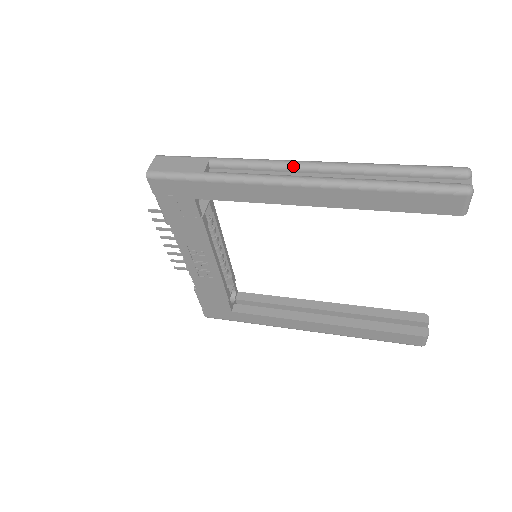
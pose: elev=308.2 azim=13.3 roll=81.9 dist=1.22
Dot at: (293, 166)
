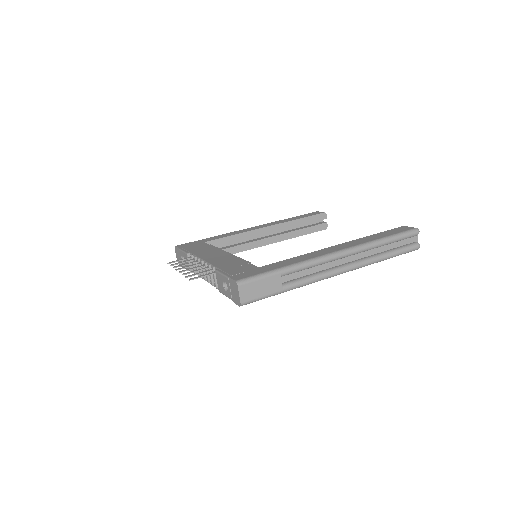
Dot at: (335, 260)
